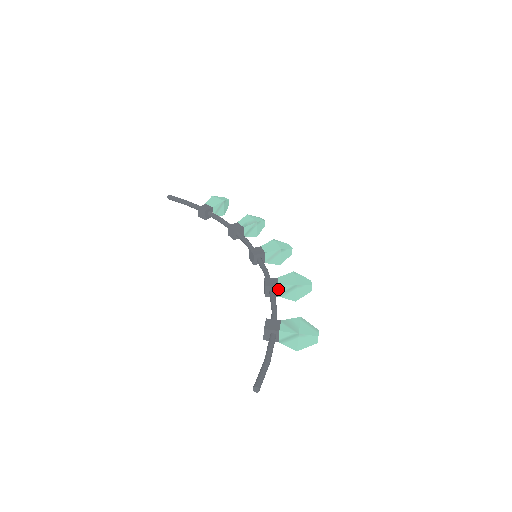
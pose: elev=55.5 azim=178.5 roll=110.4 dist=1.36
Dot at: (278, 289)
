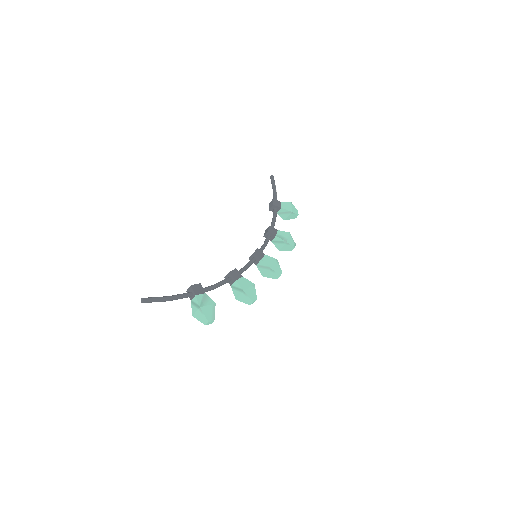
Dot at: (234, 282)
